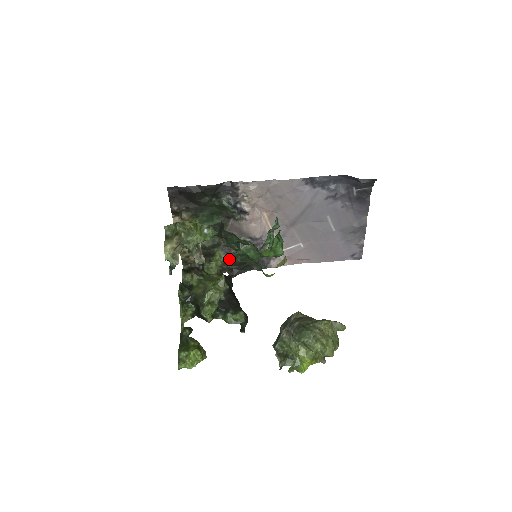
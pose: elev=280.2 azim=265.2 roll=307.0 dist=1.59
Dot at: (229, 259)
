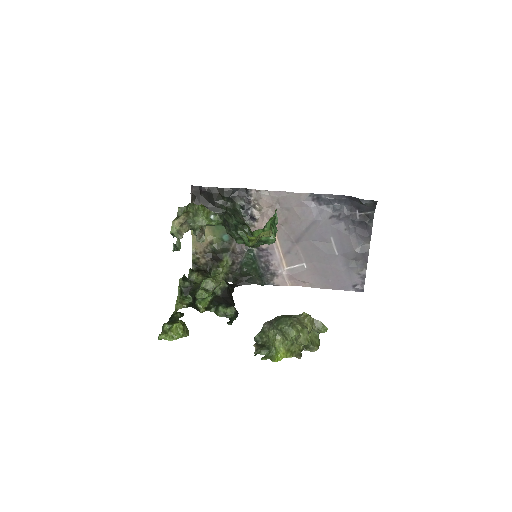
Dot at: (235, 267)
